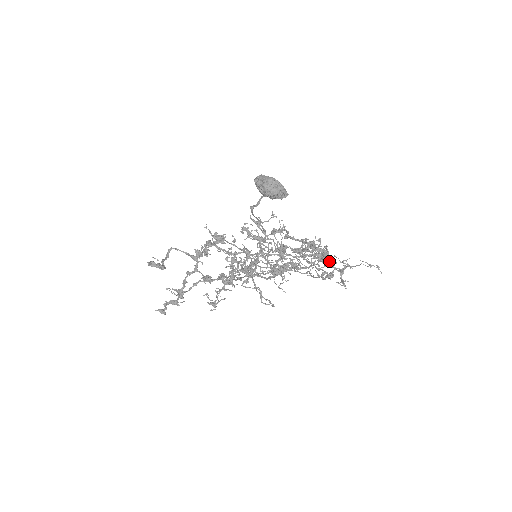
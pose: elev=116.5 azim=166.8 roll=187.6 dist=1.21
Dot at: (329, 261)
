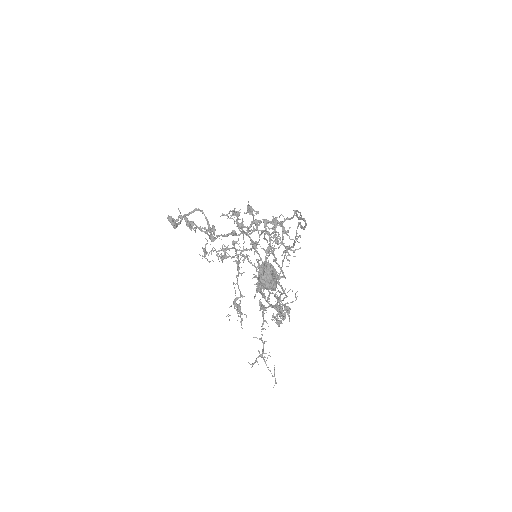
Dot at: (288, 314)
